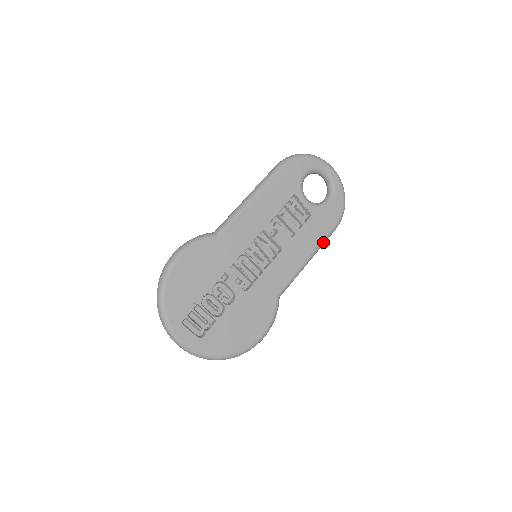
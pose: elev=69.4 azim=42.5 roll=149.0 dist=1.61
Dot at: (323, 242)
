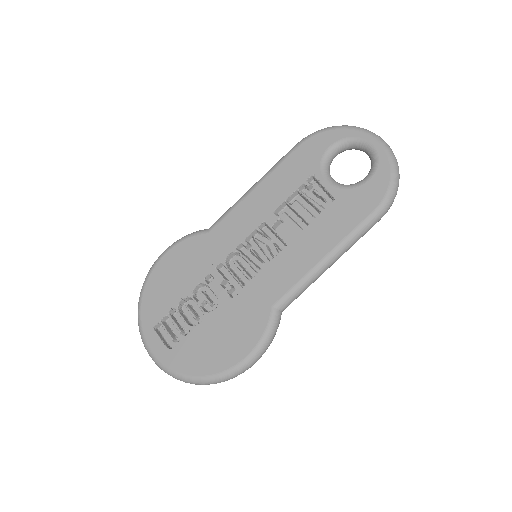
Dot at: (353, 235)
